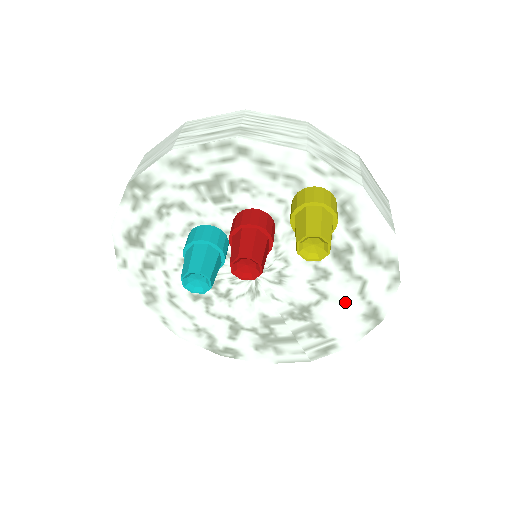
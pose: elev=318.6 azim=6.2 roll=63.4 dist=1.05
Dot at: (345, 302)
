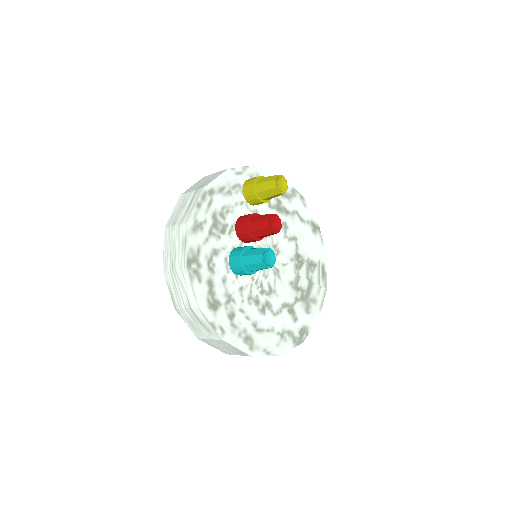
Dot at: (302, 233)
